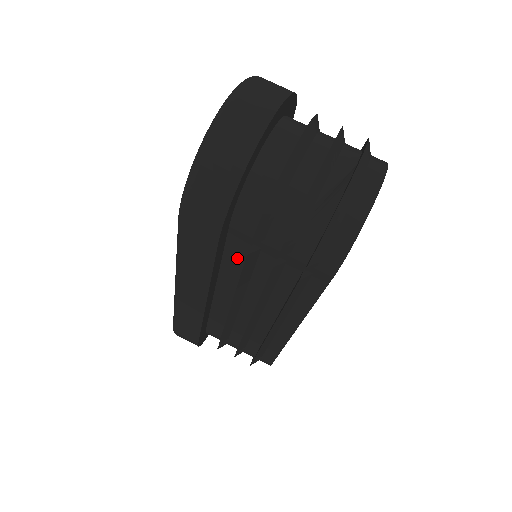
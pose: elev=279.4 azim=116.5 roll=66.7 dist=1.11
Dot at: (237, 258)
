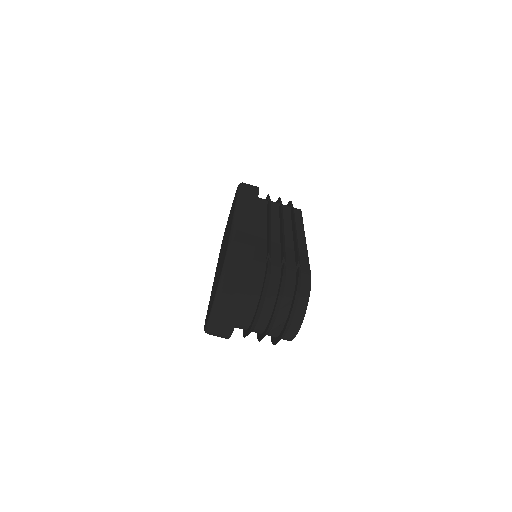
Dot at: occluded
